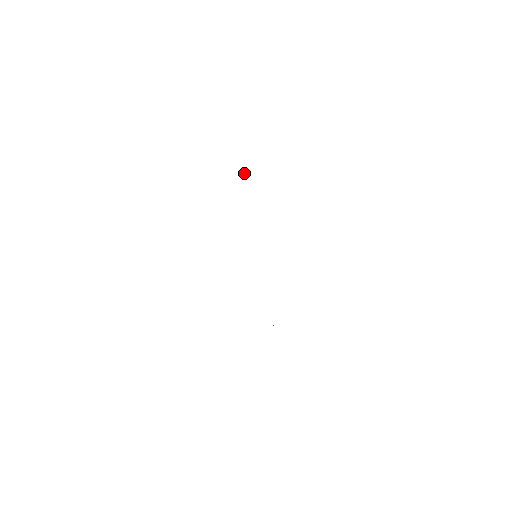
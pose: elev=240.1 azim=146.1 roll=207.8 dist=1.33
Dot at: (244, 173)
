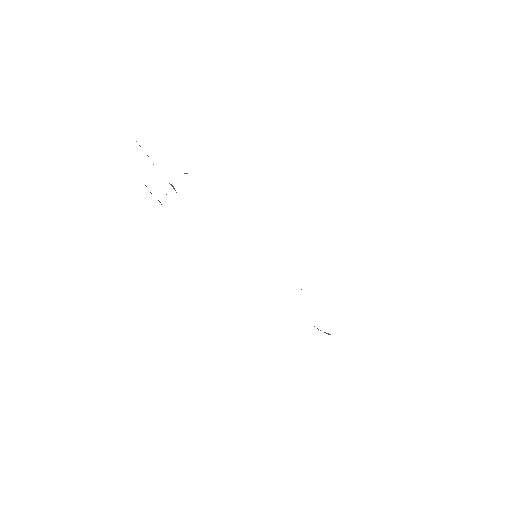
Dot at: (187, 173)
